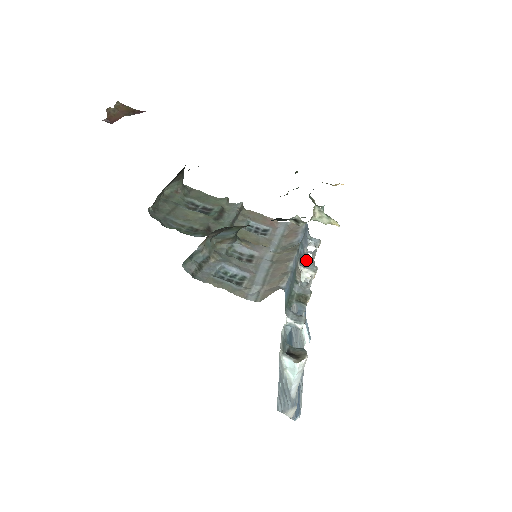
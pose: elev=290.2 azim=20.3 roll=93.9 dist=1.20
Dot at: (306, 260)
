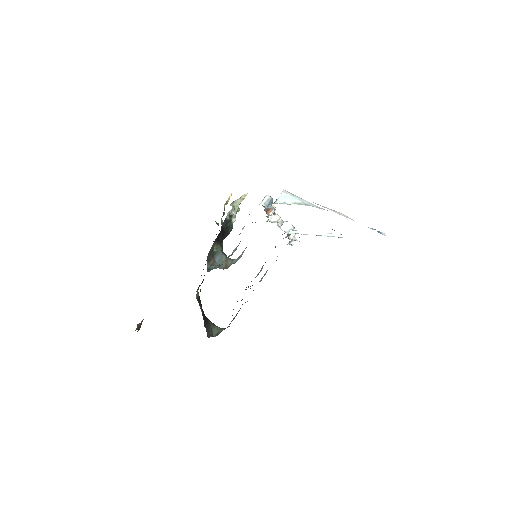
Dot at: occluded
